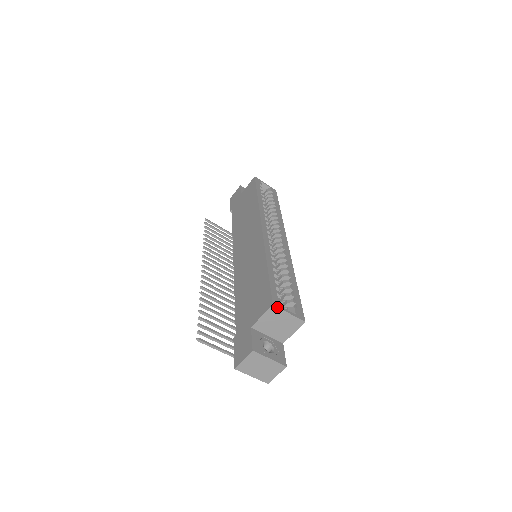
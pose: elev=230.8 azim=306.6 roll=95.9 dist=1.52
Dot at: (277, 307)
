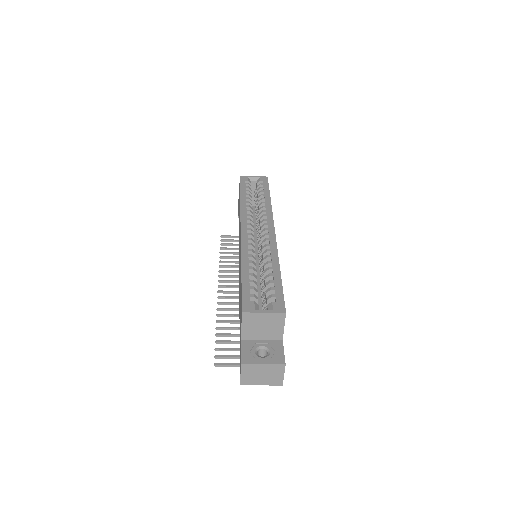
Dot at: (248, 313)
